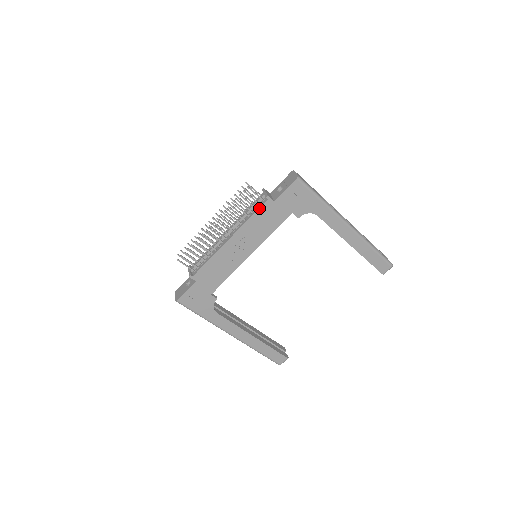
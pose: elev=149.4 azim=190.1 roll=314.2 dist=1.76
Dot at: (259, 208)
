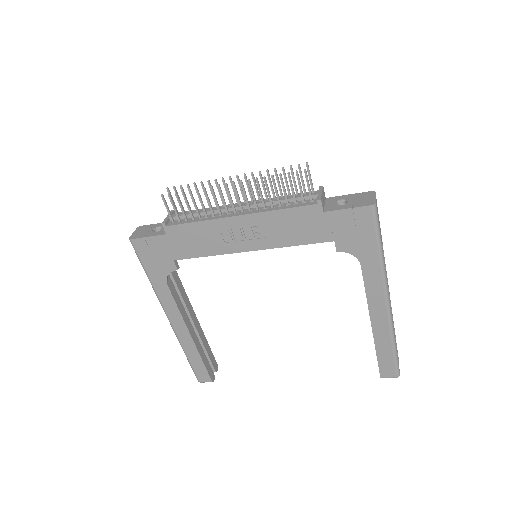
Dot at: (300, 206)
